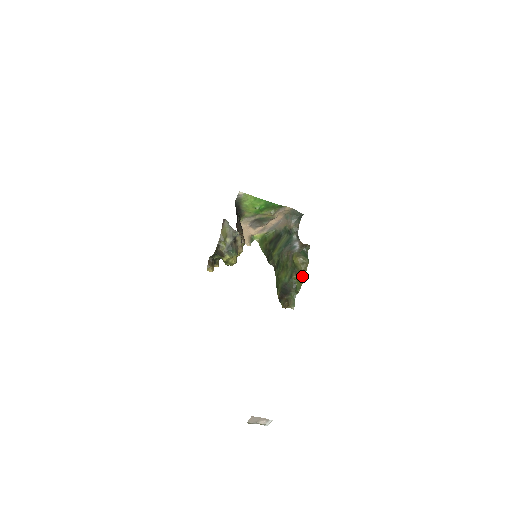
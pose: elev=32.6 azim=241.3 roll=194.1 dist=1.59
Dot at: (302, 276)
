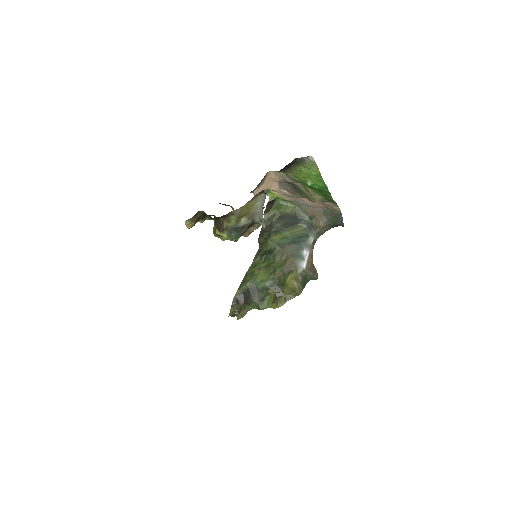
Dot at: (279, 301)
